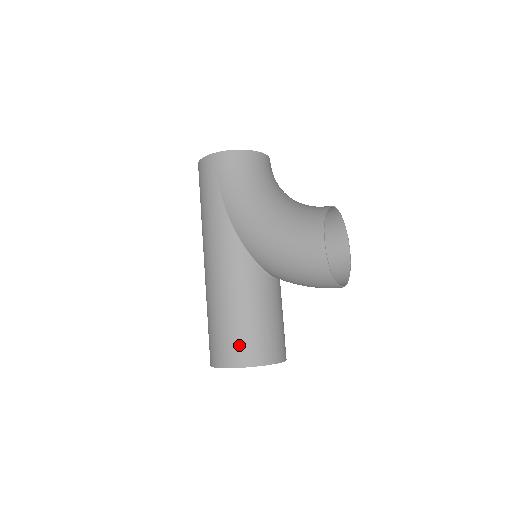
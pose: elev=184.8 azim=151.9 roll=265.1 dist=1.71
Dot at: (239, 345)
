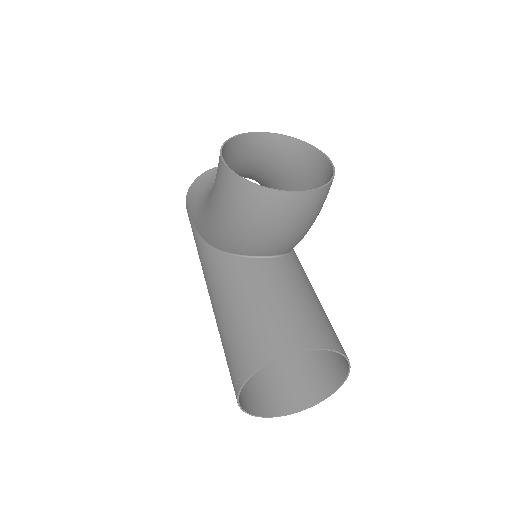
Dot at: (235, 355)
